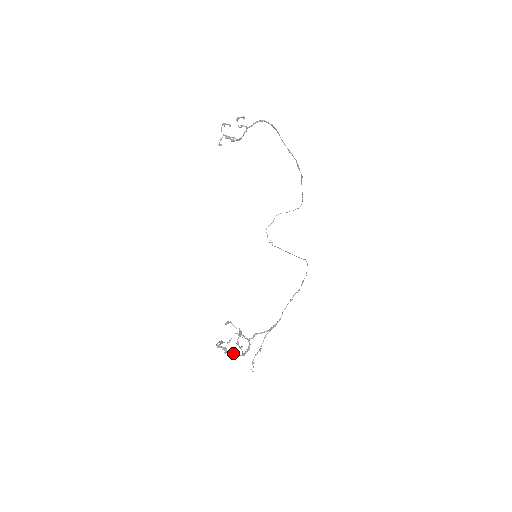
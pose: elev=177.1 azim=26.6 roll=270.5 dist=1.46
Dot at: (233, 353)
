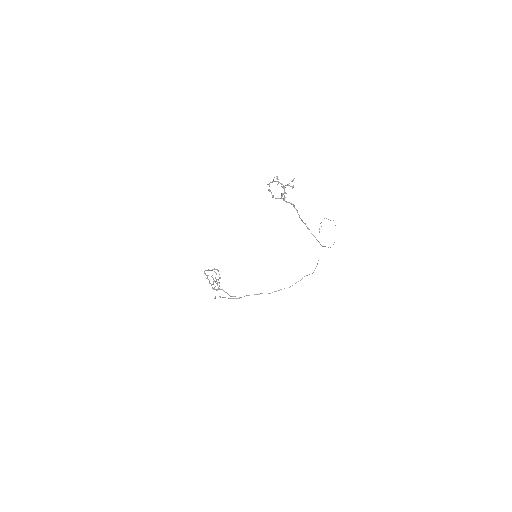
Dot at: occluded
